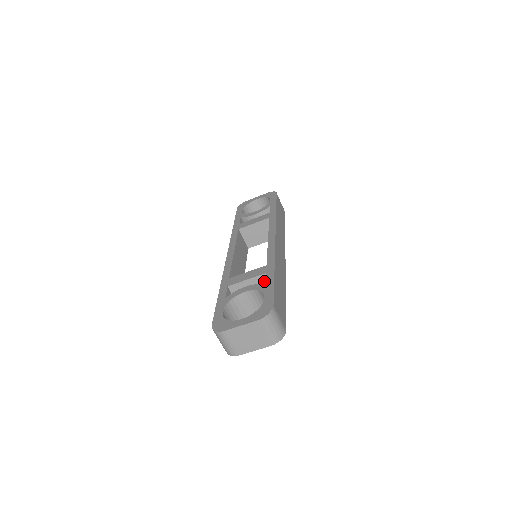
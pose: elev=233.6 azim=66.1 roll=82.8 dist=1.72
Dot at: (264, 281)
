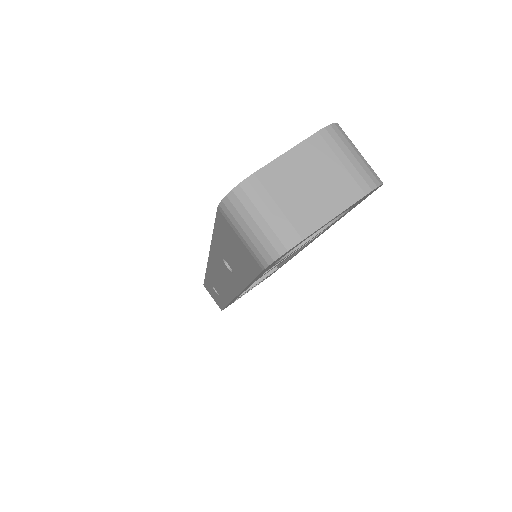
Dot at: occluded
